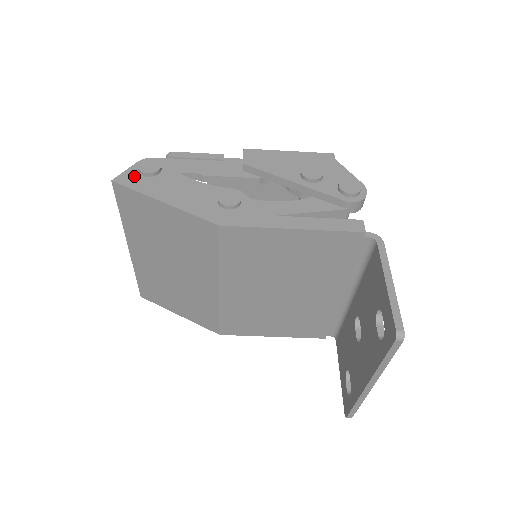
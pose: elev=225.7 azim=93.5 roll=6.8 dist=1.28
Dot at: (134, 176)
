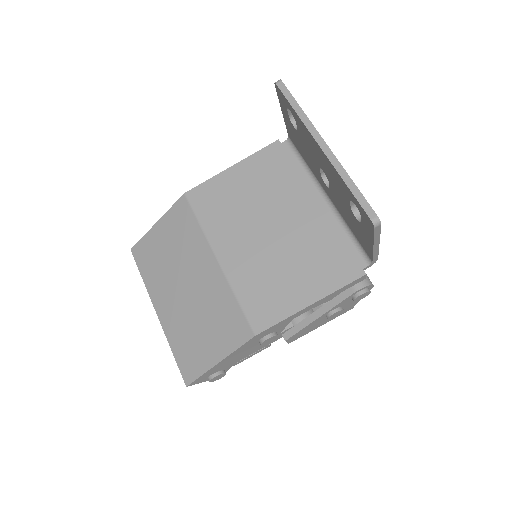
Dot at: occluded
